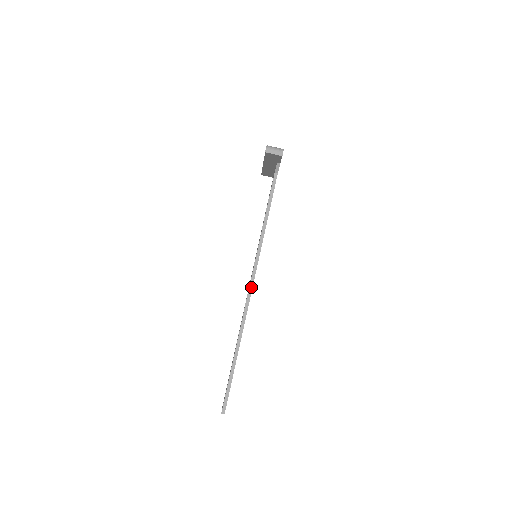
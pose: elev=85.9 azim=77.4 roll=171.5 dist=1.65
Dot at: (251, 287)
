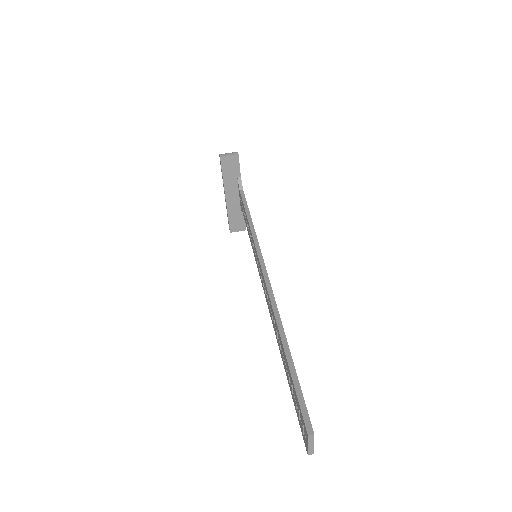
Dot at: (265, 272)
